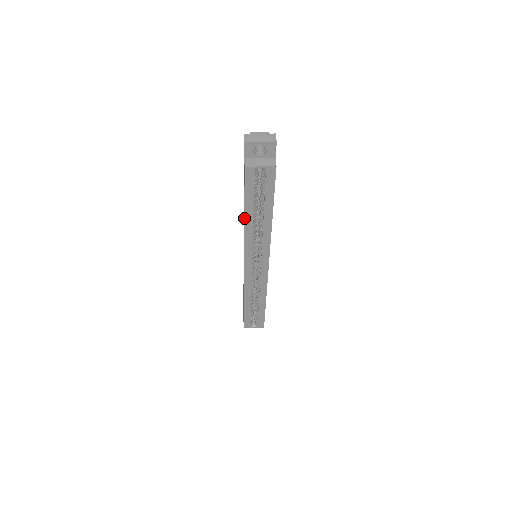
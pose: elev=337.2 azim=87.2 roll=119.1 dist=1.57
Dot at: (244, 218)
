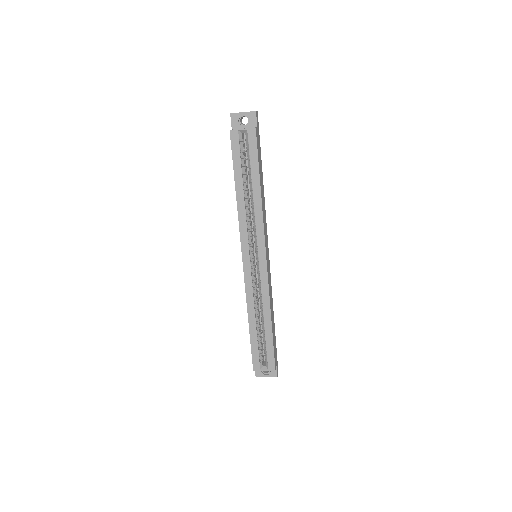
Dot at: occluded
